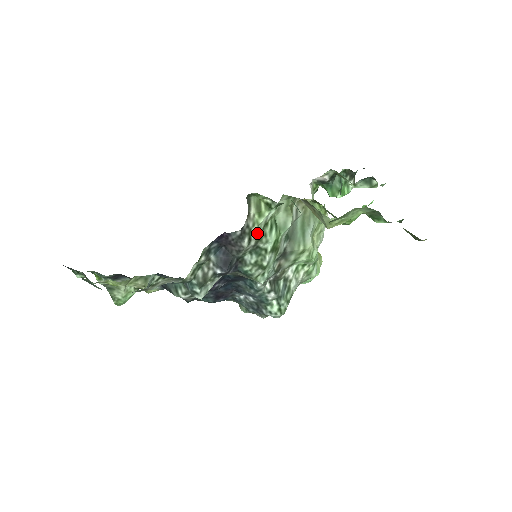
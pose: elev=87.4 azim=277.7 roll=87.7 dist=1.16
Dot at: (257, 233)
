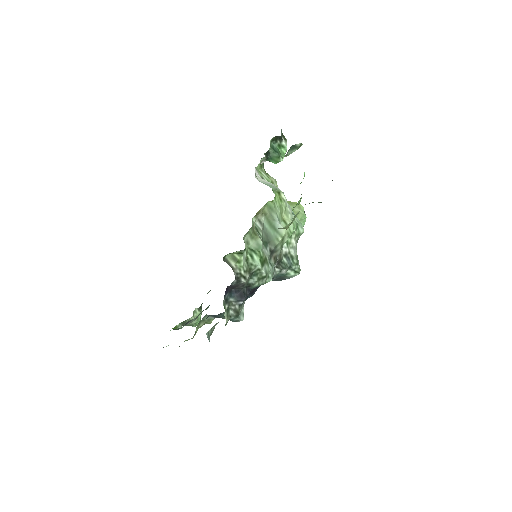
Dot at: (246, 270)
